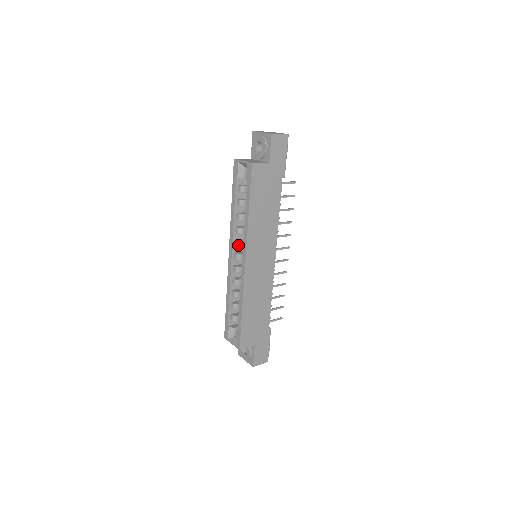
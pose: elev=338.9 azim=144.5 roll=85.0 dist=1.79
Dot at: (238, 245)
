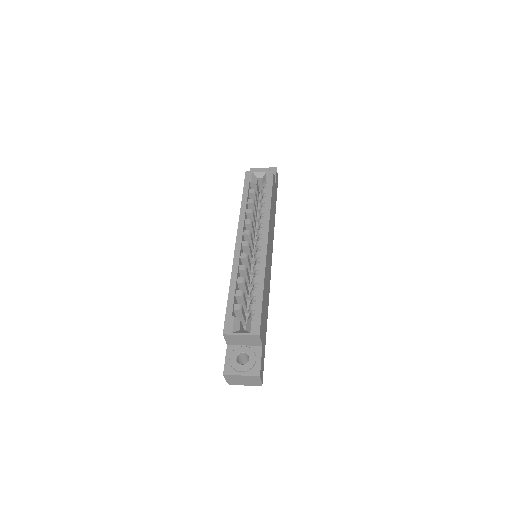
Dot at: (249, 234)
